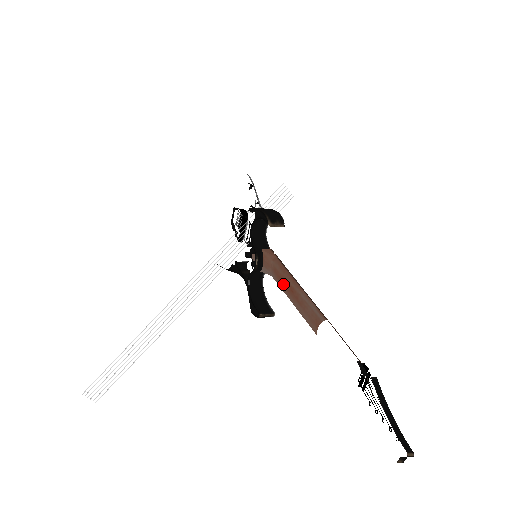
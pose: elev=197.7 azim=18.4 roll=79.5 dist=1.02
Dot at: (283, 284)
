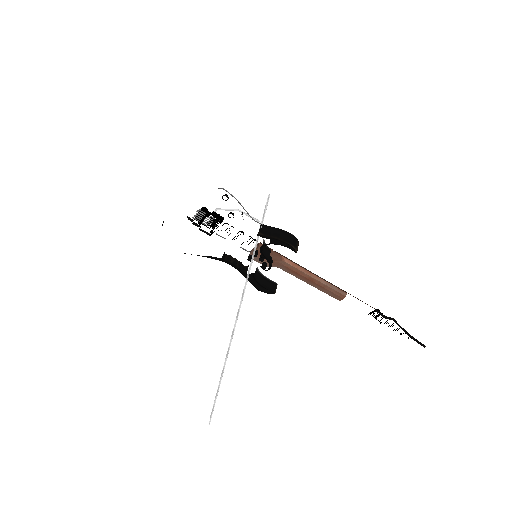
Dot at: (300, 276)
